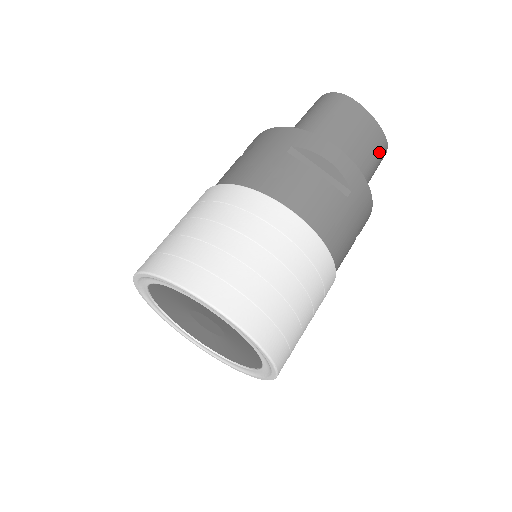
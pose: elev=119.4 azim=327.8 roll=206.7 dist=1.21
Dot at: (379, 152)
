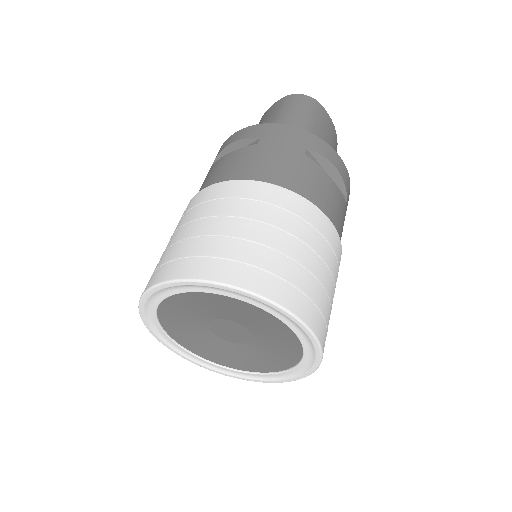
Dot at: occluded
